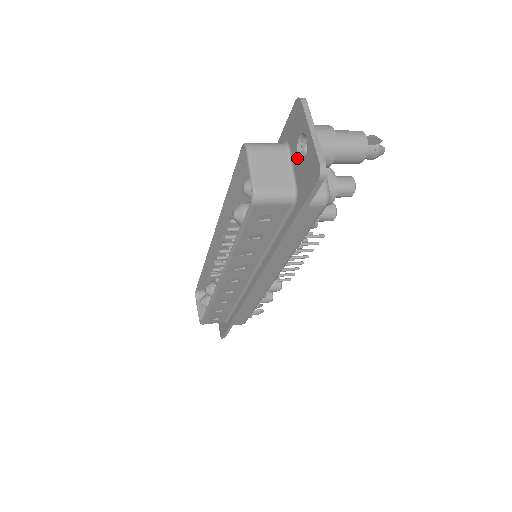
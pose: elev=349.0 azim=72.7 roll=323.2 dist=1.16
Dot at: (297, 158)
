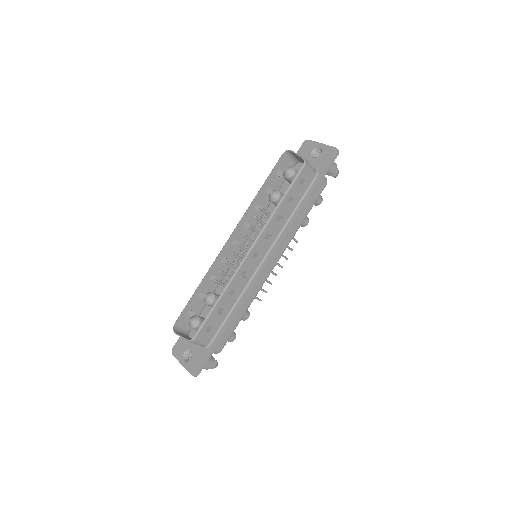
Dot at: (313, 159)
